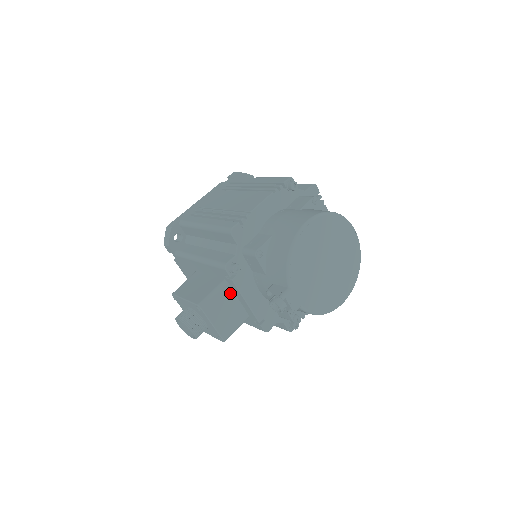
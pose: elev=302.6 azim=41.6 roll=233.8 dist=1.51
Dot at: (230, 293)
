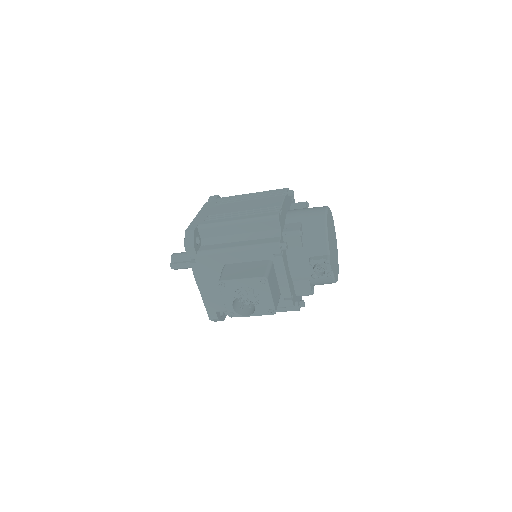
Dot at: (274, 271)
